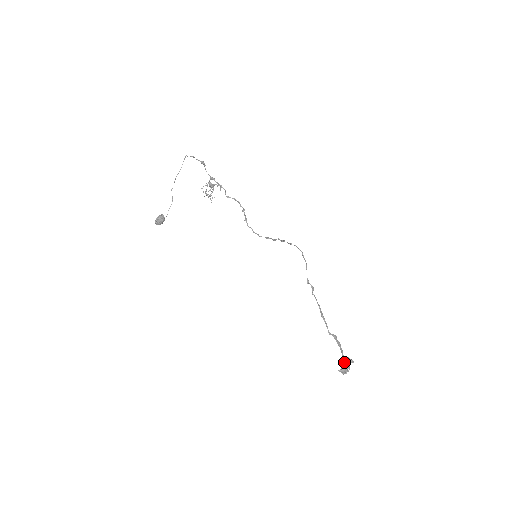
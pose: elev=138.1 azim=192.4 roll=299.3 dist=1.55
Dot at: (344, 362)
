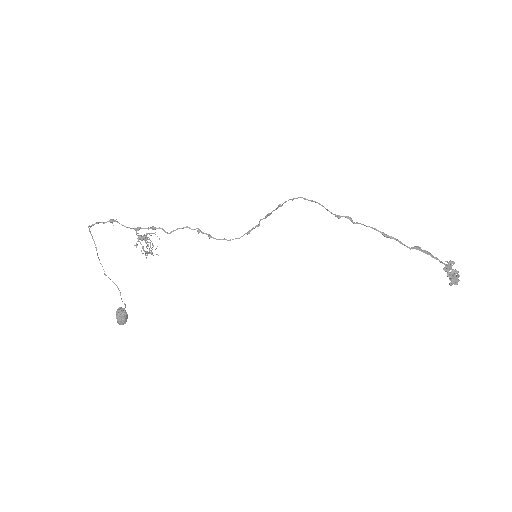
Dot at: (448, 269)
